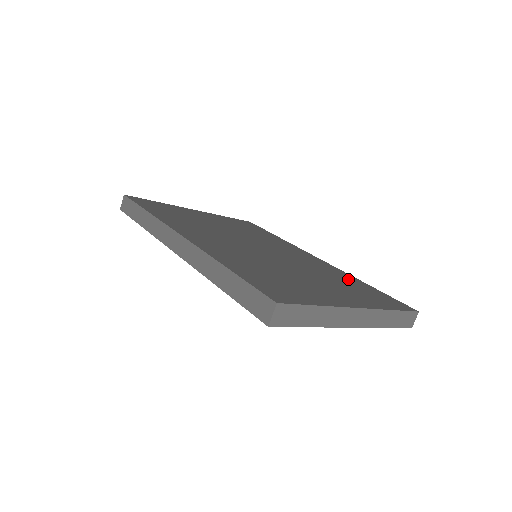
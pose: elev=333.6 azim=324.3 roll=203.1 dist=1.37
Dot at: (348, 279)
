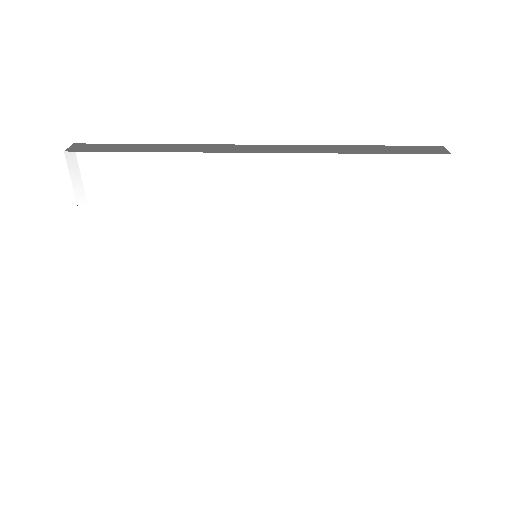
Dot at: occluded
